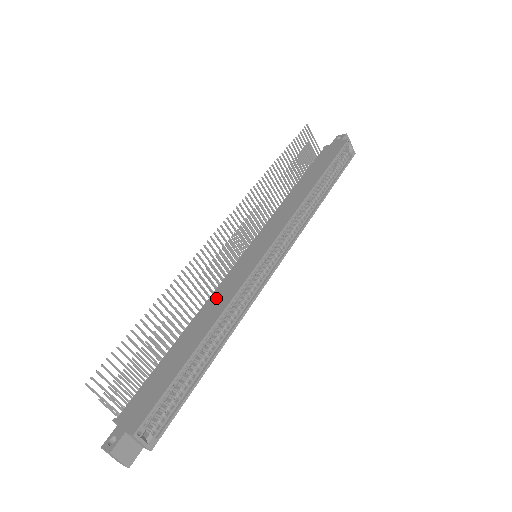
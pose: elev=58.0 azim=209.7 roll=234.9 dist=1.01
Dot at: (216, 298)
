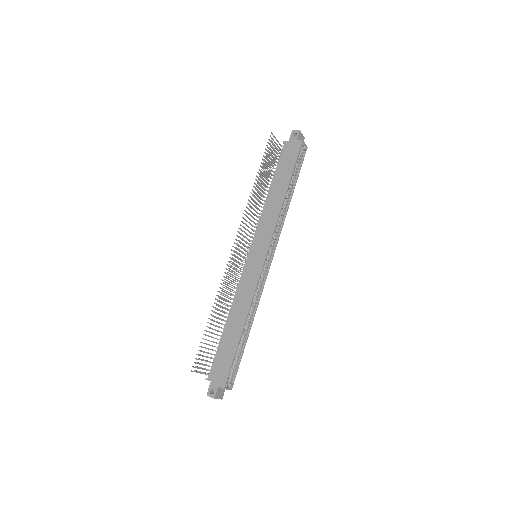
Dot at: (241, 295)
